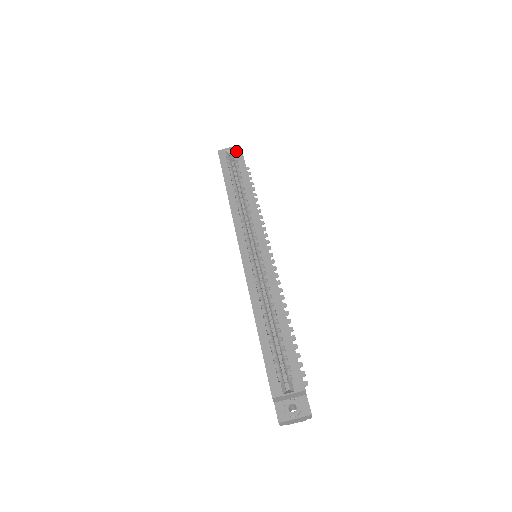
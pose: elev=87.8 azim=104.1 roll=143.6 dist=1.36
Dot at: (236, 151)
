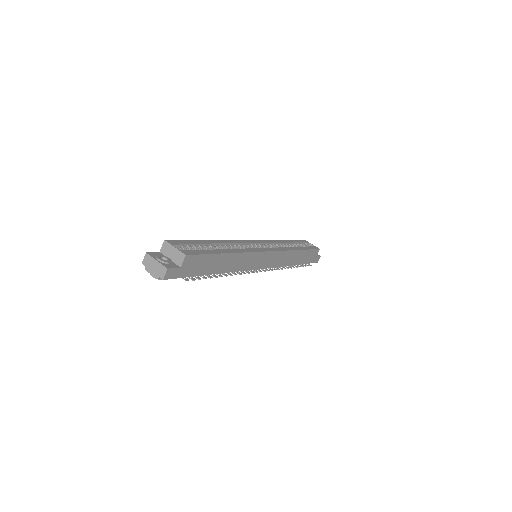
Dot at: (315, 246)
